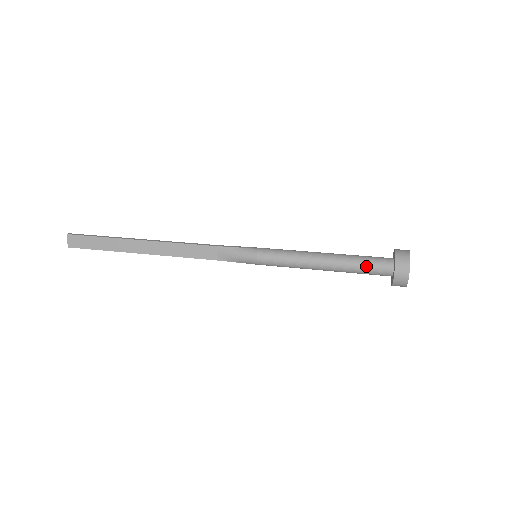
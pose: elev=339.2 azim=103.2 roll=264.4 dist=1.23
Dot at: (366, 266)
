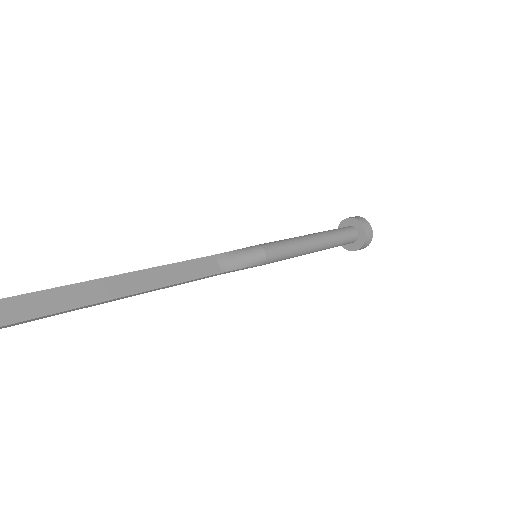
Dot at: (341, 233)
